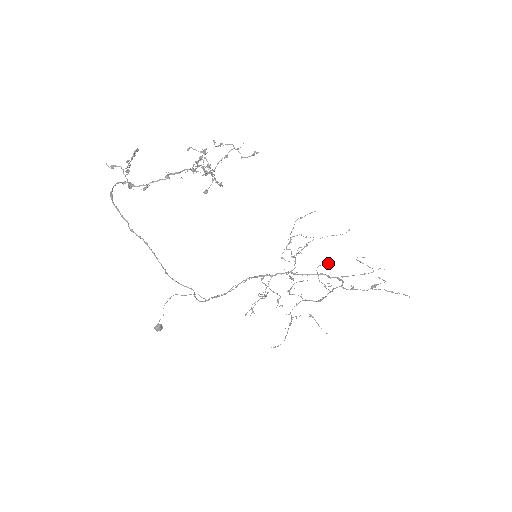
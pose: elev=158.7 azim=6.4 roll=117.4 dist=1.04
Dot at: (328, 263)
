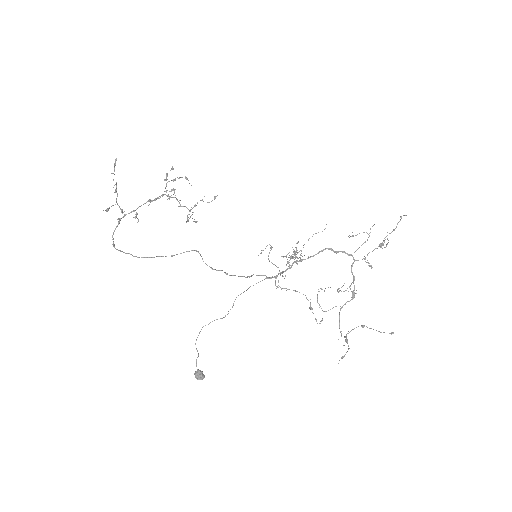
Dot at: (344, 283)
